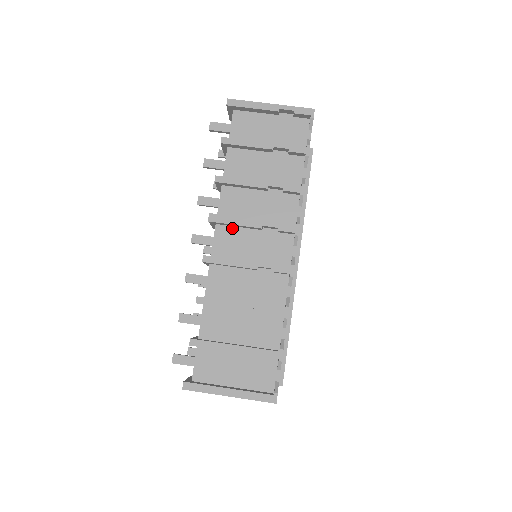
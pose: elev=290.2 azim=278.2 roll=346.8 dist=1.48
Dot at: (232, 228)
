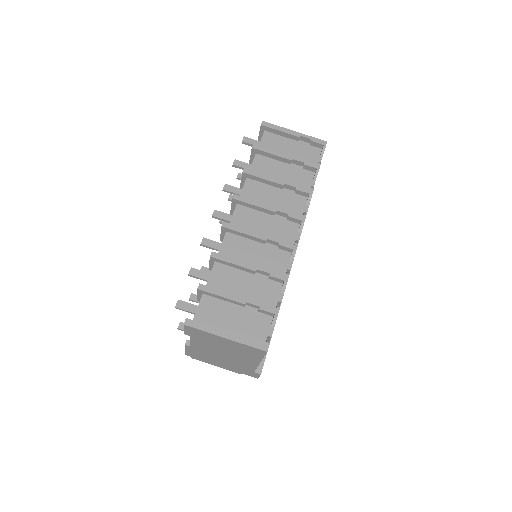
Dot at: (250, 209)
